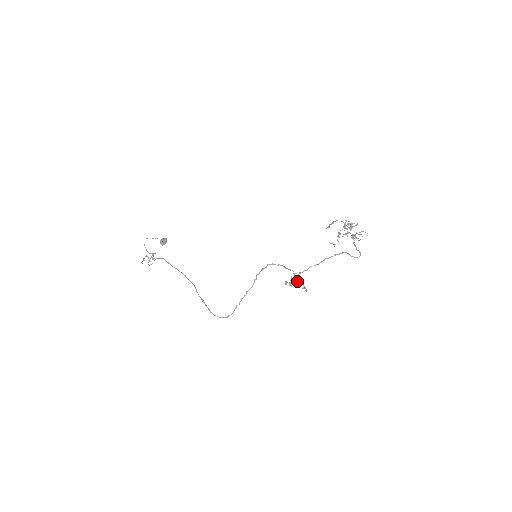
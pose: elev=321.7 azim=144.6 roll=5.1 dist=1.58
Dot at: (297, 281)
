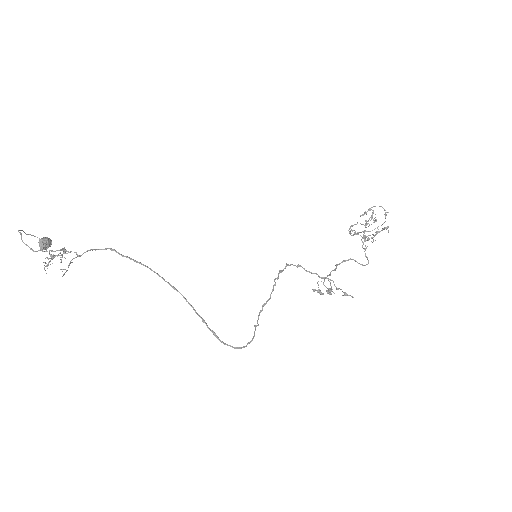
Dot at: (331, 287)
